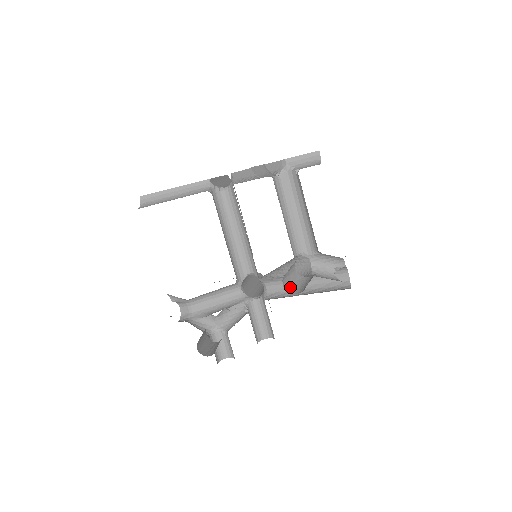
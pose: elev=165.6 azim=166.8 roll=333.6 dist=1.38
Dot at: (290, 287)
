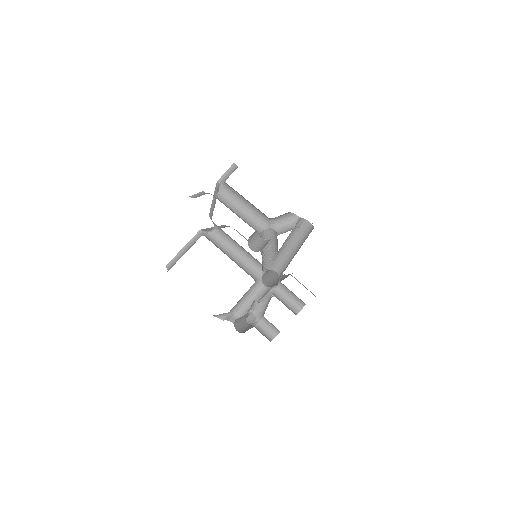
Dot at: (259, 249)
